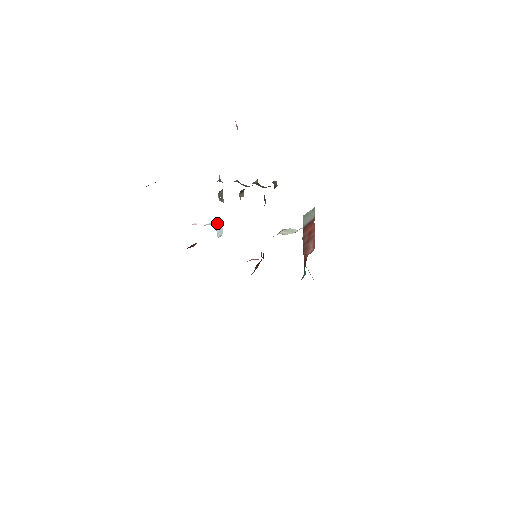
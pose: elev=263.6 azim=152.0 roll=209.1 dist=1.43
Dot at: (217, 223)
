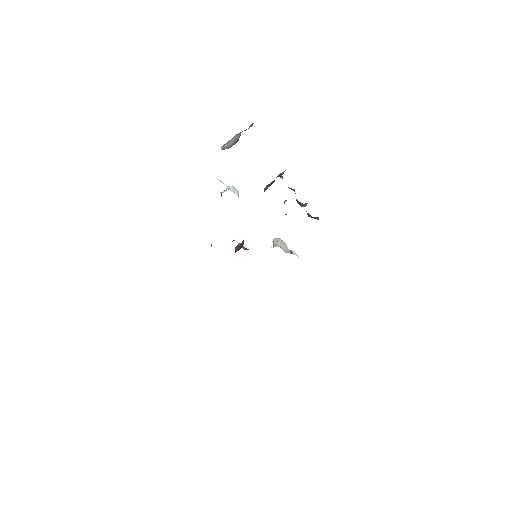
Dot at: occluded
